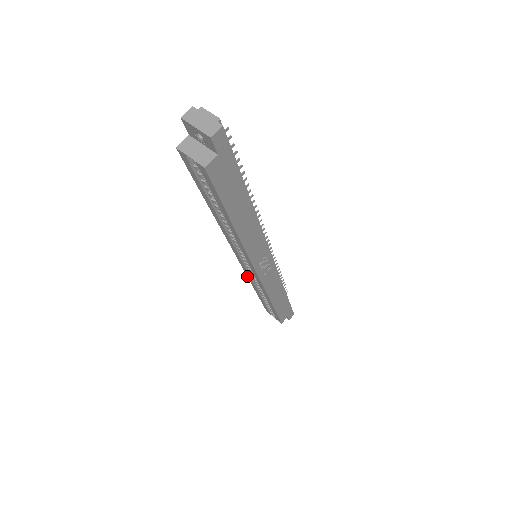
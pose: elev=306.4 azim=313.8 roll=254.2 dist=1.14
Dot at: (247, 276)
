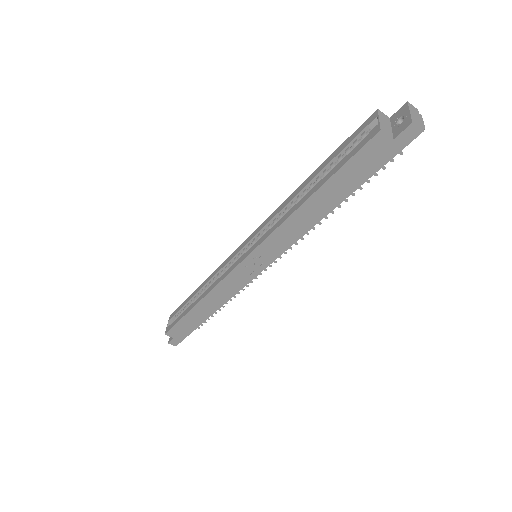
Dot at: (221, 264)
